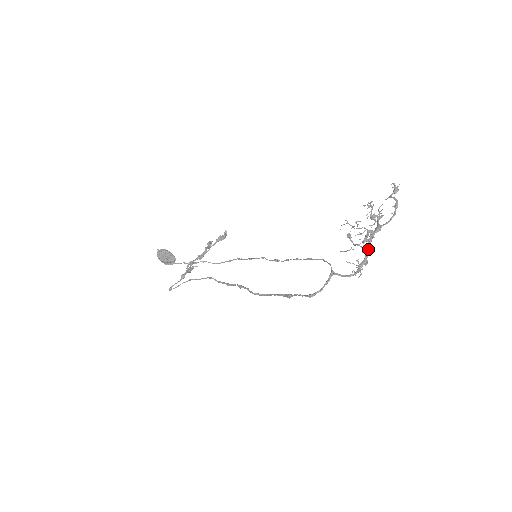
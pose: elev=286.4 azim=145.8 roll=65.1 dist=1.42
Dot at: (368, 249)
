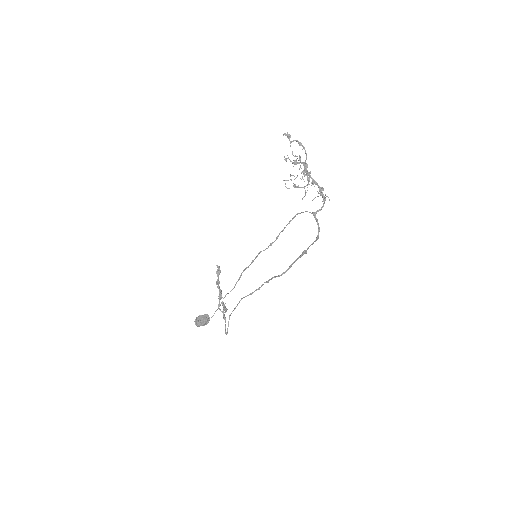
Dot at: (314, 181)
